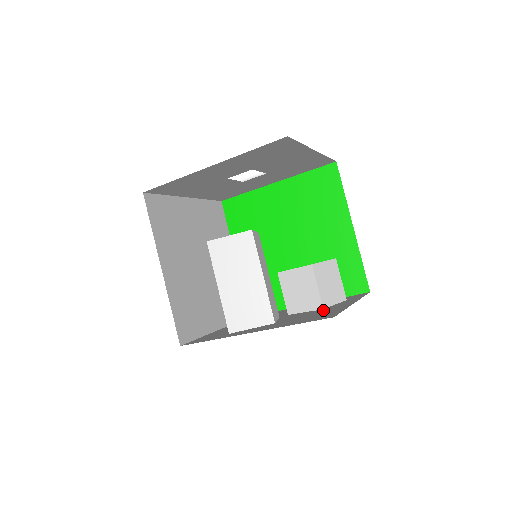
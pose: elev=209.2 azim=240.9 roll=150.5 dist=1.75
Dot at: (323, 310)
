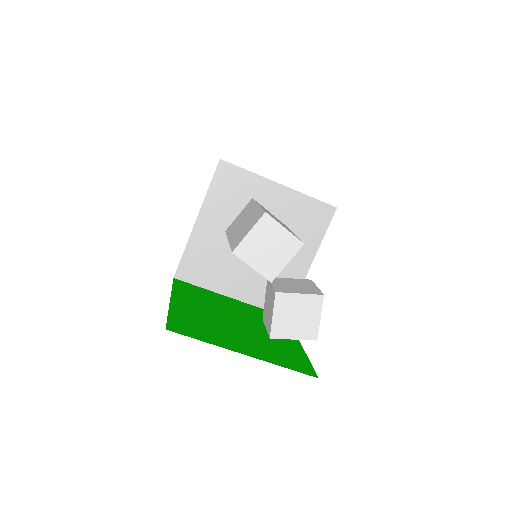
Dot at: occluded
